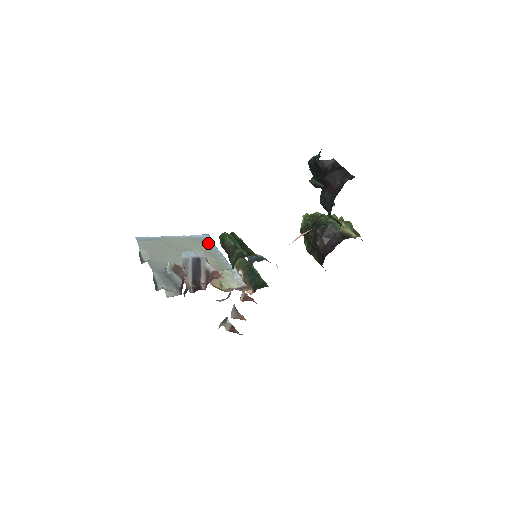
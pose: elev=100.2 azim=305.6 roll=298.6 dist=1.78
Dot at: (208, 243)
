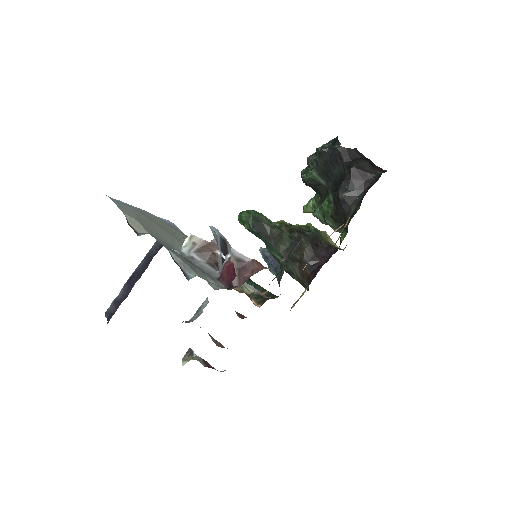
Dot at: (183, 233)
